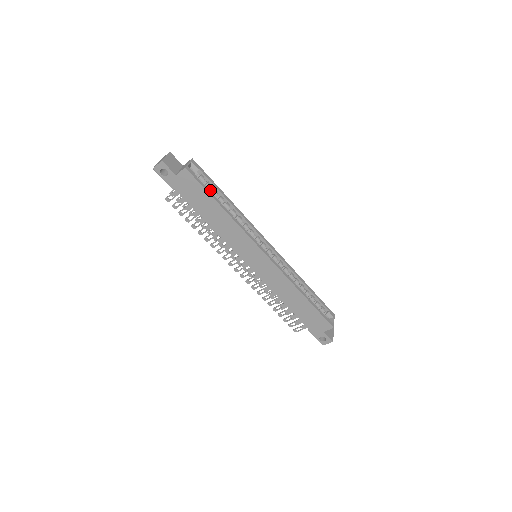
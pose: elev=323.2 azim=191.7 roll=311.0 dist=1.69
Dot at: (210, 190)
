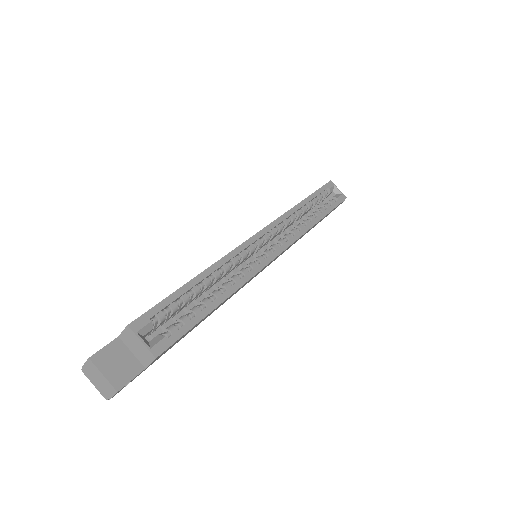
Dot at: (179, 306)
